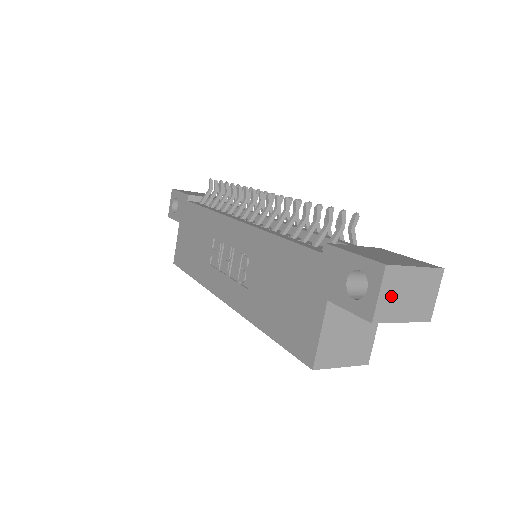
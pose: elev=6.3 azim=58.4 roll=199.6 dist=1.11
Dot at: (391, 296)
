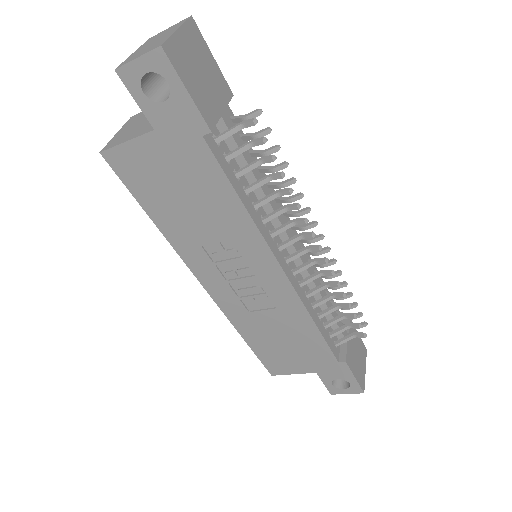
Dot at: occluded
